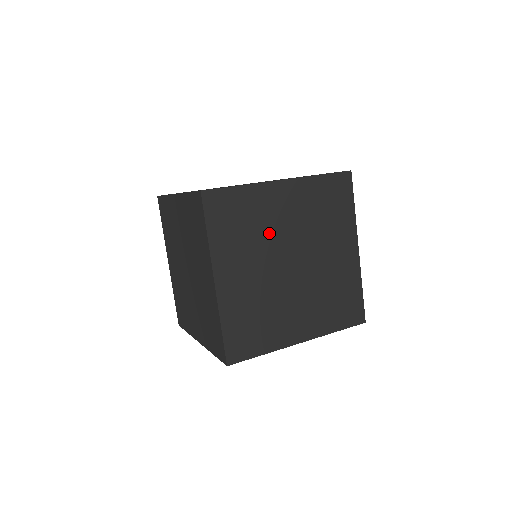
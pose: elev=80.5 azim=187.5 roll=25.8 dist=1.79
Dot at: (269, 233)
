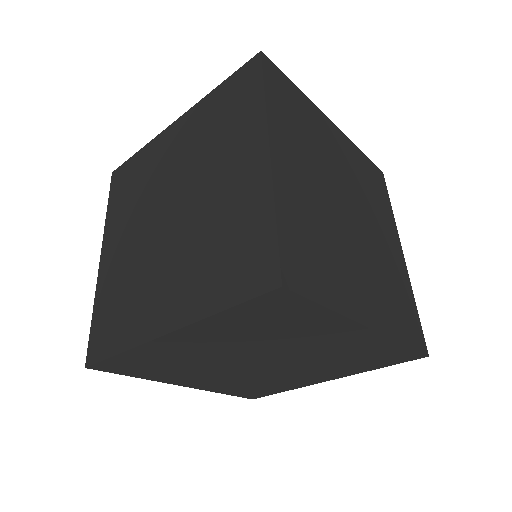
Dot at: (204, 359)
